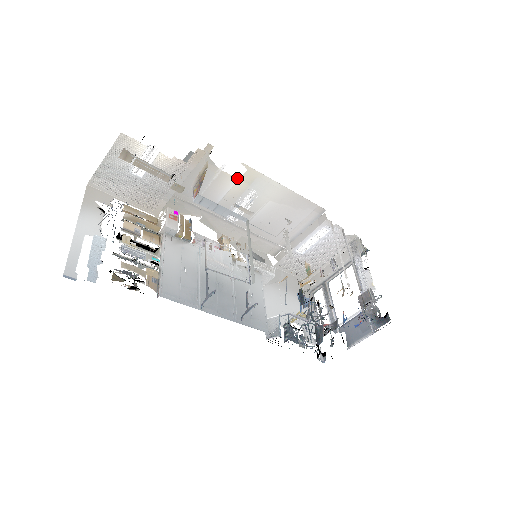
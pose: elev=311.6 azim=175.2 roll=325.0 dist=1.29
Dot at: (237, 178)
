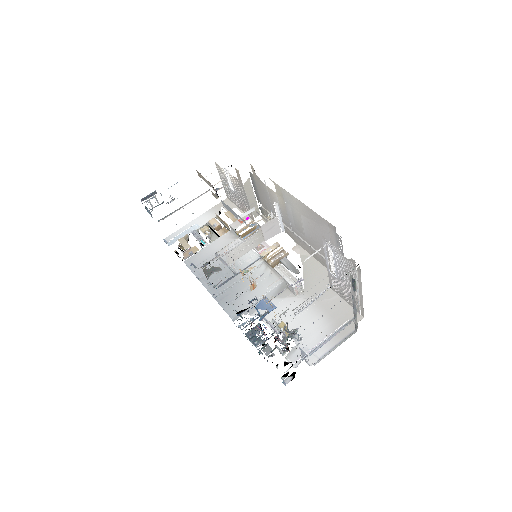
Dot at: (276, 192)
